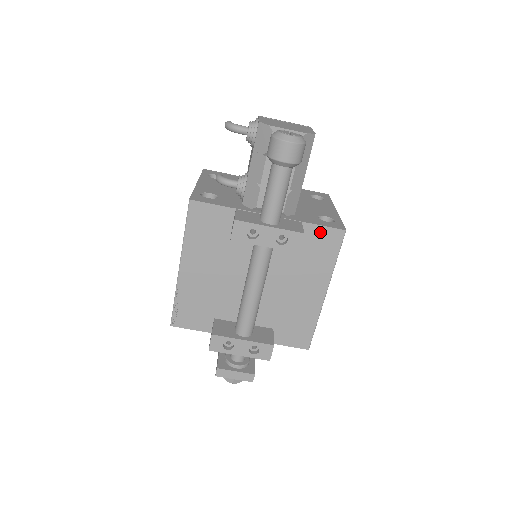
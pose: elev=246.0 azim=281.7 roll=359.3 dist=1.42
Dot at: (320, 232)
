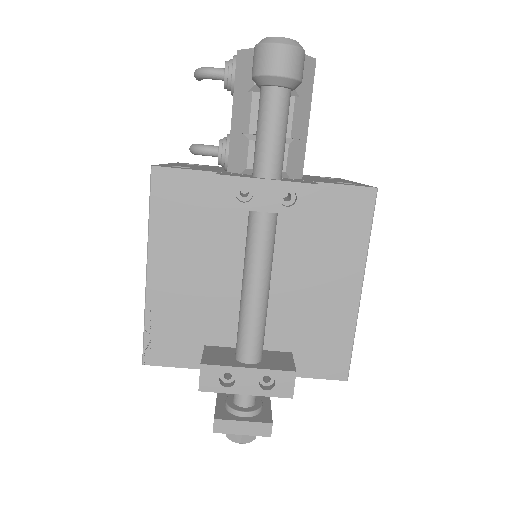
Dot at: (341, 195)
